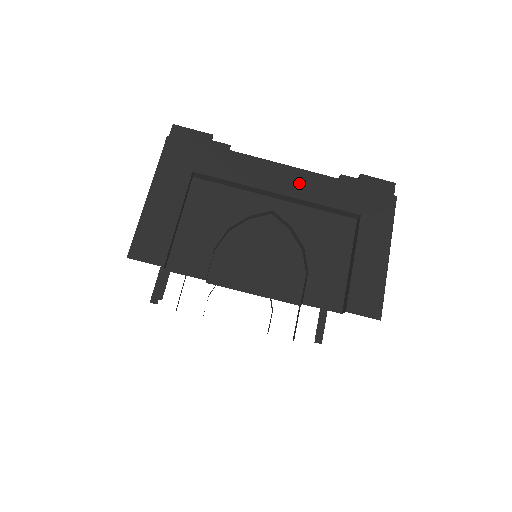
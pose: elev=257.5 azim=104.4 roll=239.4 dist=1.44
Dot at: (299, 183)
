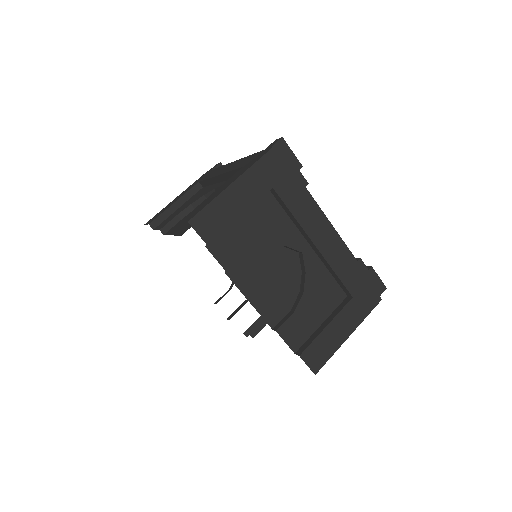
Dot at: (333, 247)
